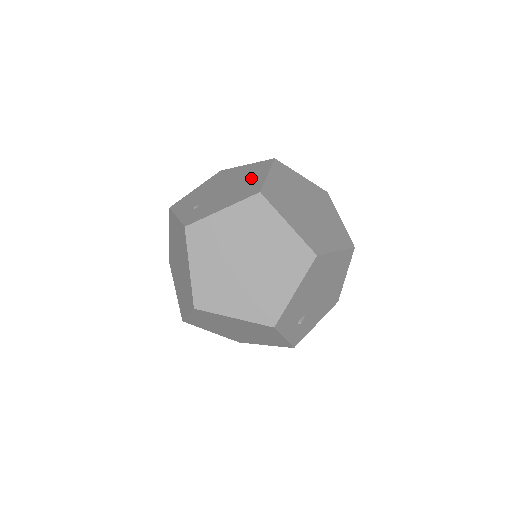
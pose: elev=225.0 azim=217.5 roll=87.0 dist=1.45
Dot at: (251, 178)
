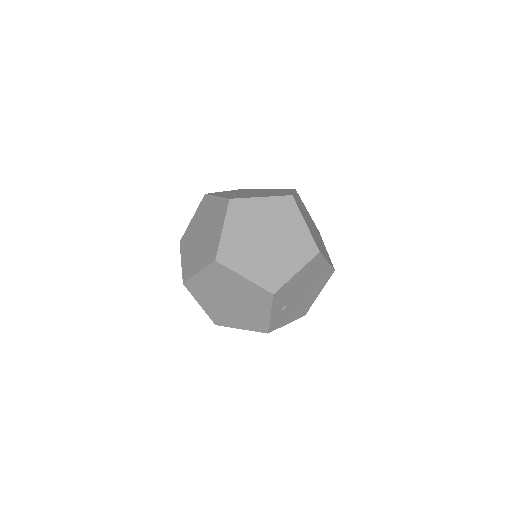
Dot at: (280, 191)
